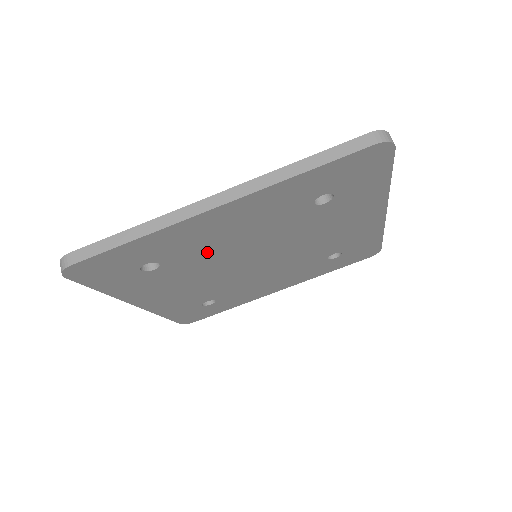
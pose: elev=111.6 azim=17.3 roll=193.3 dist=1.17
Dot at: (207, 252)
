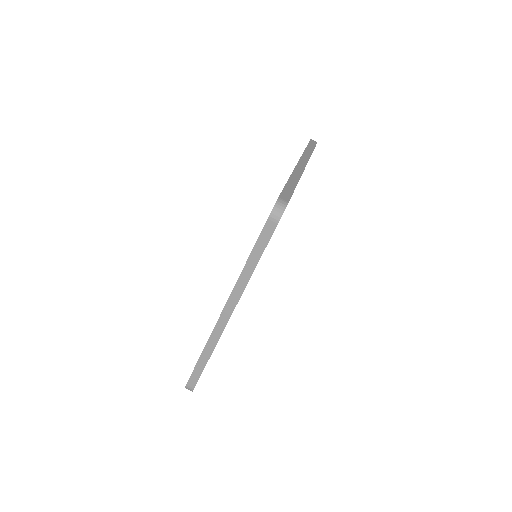
Dot at: occluded
